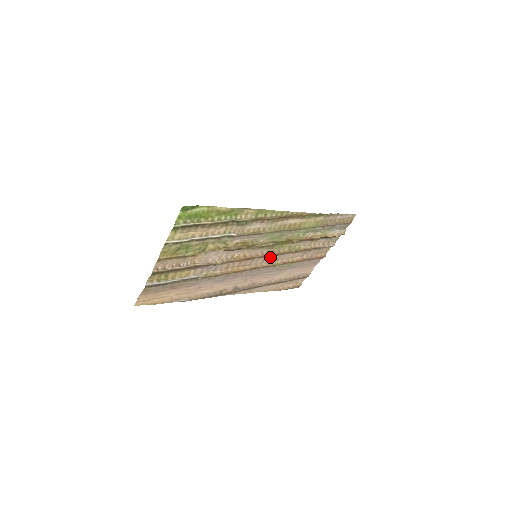
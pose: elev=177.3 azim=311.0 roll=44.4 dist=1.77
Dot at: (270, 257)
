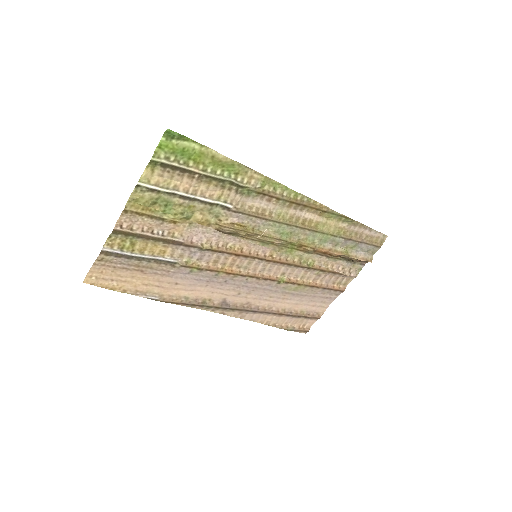
Dot at: (274, 265)
